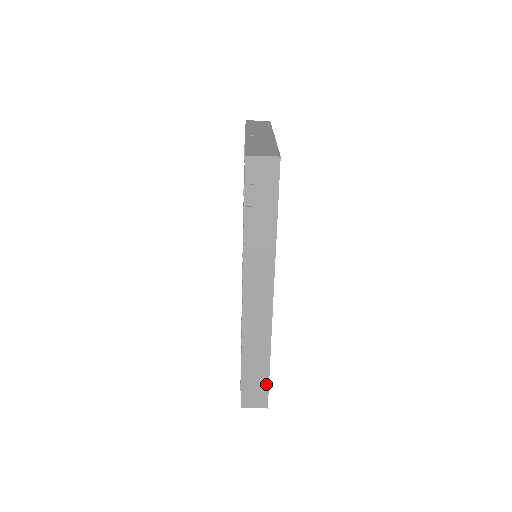
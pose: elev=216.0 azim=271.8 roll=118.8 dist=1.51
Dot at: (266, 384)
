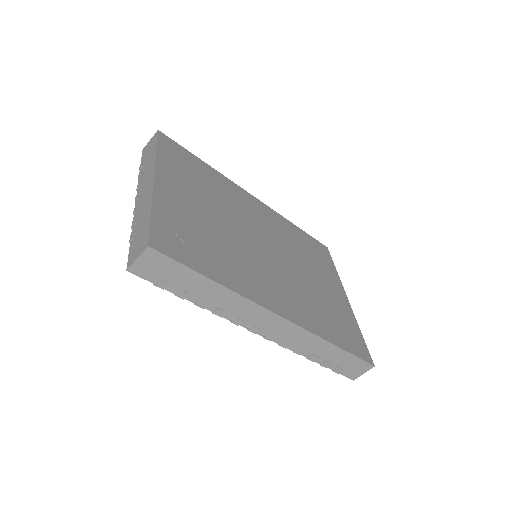
Dot at: (352, 357)
